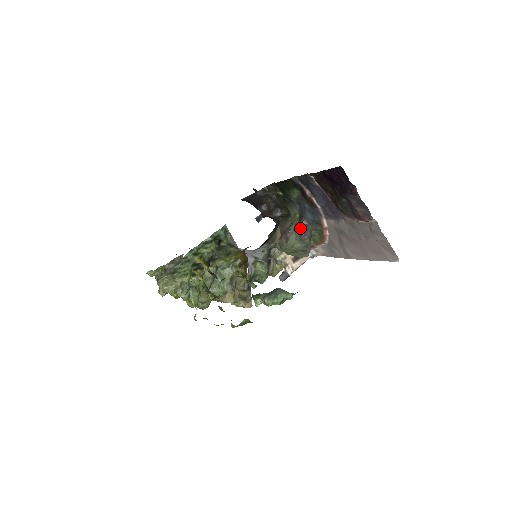
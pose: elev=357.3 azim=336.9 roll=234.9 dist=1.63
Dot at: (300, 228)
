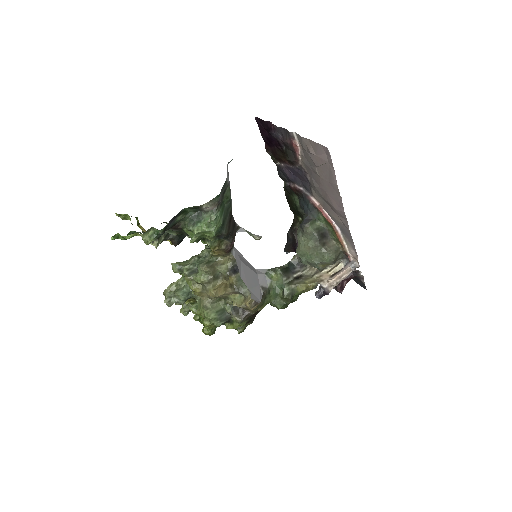
Dot at: (301, 222)
